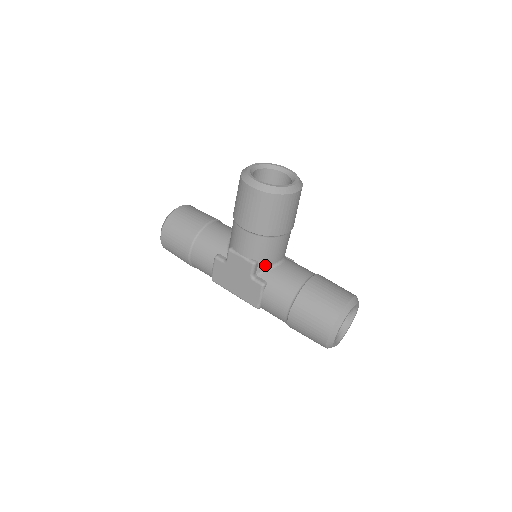
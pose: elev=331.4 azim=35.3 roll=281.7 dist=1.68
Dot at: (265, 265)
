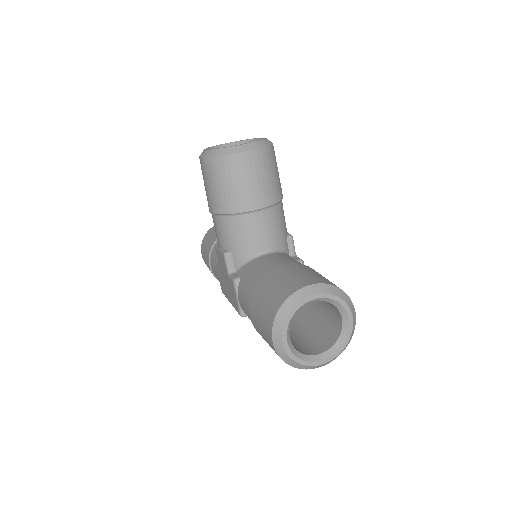
Dot at: (241, 257)
